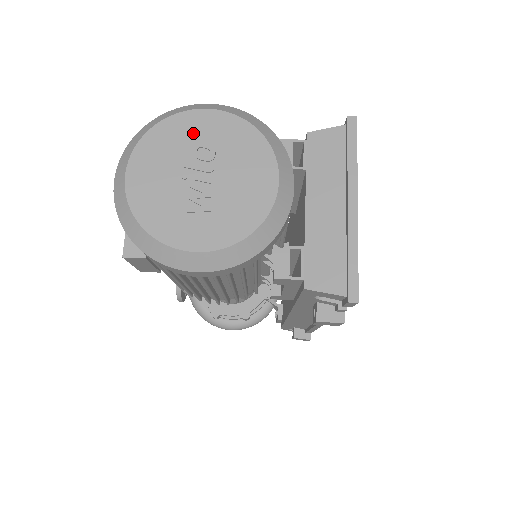
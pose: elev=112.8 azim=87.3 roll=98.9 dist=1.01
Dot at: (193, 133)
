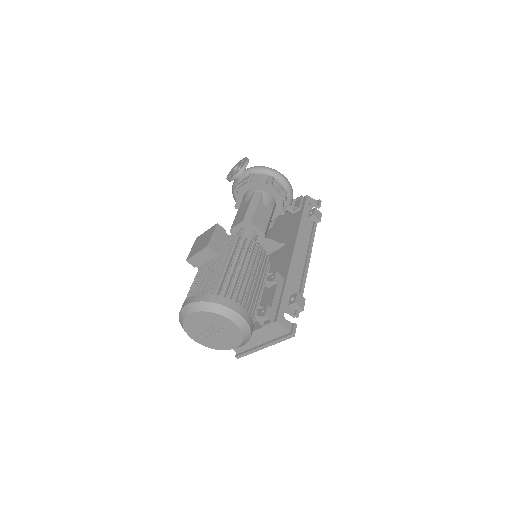
Dot at: (221, 323)
